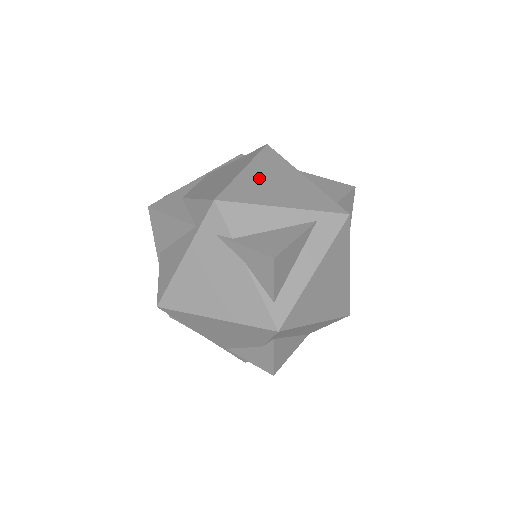
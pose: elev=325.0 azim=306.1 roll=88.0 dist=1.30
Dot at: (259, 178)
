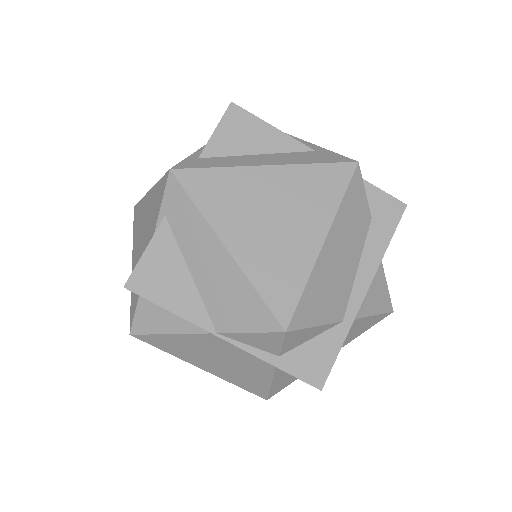
Dot at: occluded
